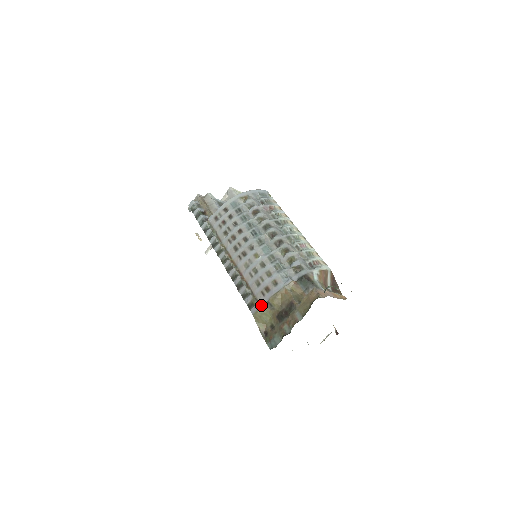
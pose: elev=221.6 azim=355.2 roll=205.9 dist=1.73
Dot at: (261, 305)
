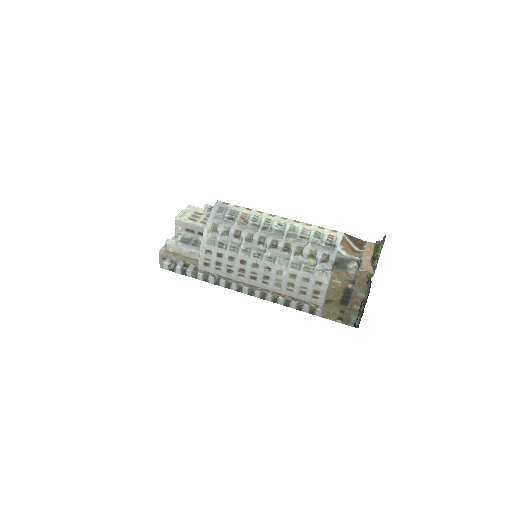
Dot at: (321, 306)
